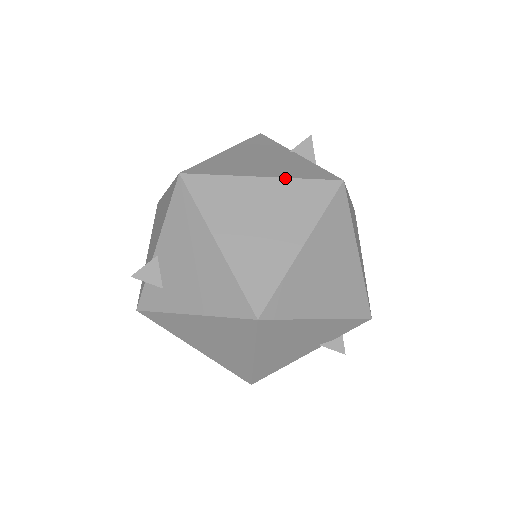
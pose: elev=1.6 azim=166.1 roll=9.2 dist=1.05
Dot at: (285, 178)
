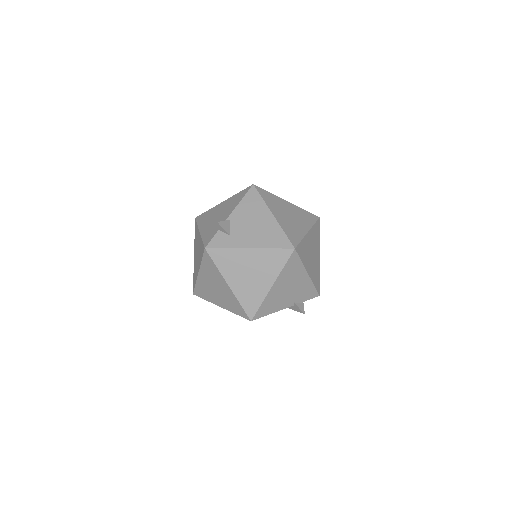
Dot at: (297, 206)
